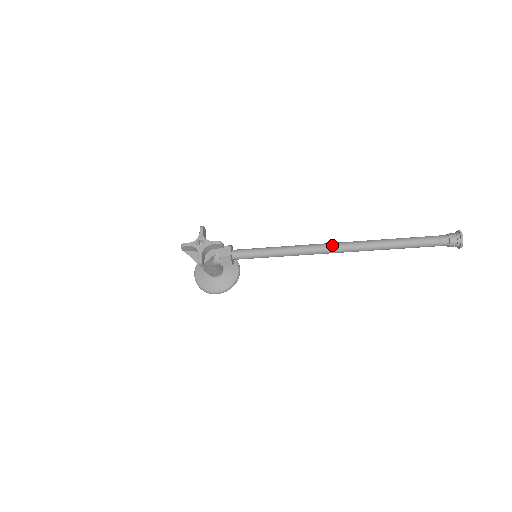
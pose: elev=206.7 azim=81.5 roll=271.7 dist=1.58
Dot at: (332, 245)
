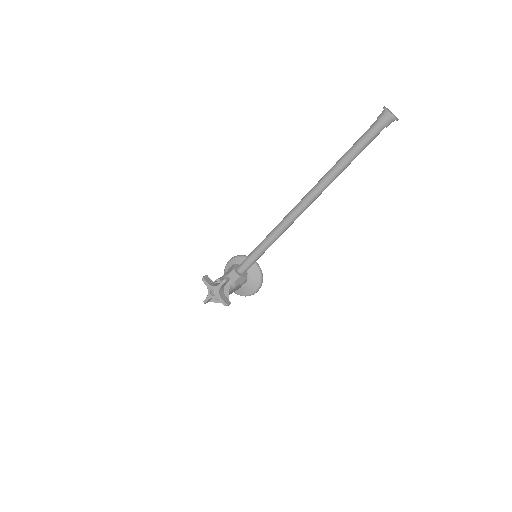
Dot at: (298, 208)
